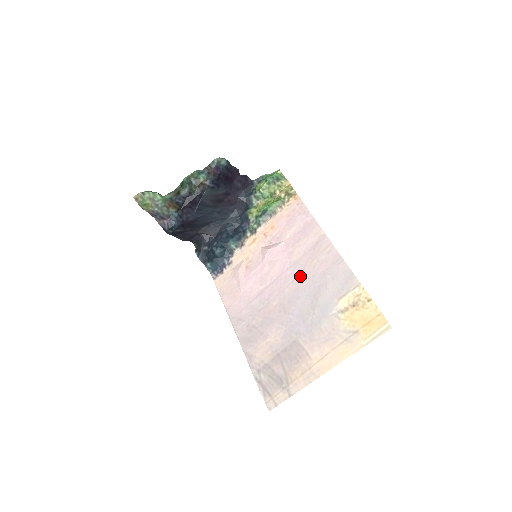
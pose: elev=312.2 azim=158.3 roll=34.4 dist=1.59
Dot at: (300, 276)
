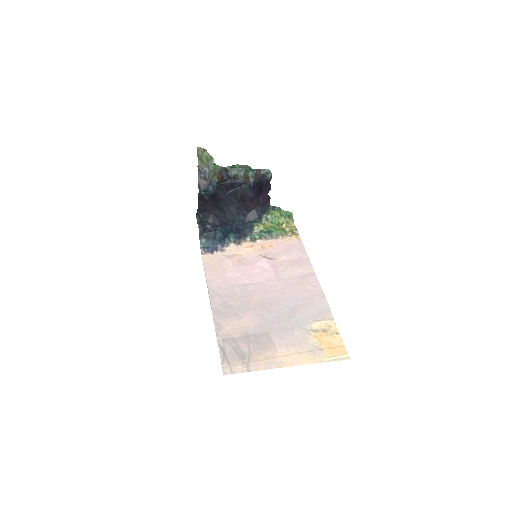
Dot at: (285, 290)
